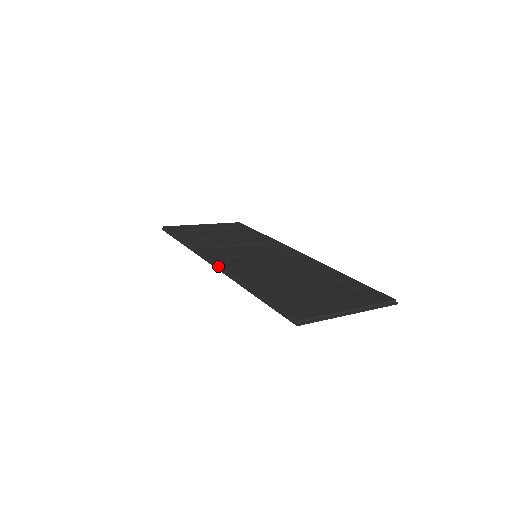
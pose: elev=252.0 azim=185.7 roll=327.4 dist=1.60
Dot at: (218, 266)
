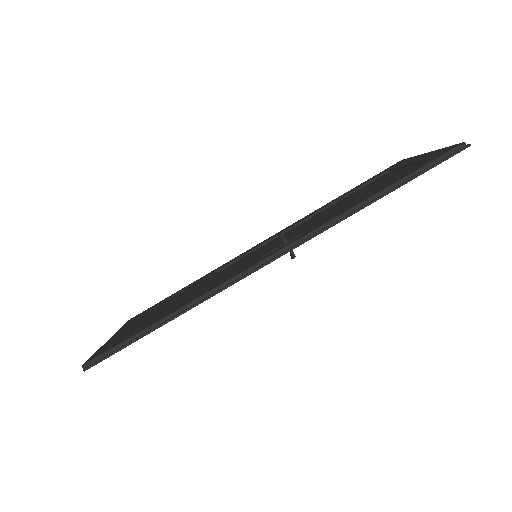
Dot at: (283, 250)
